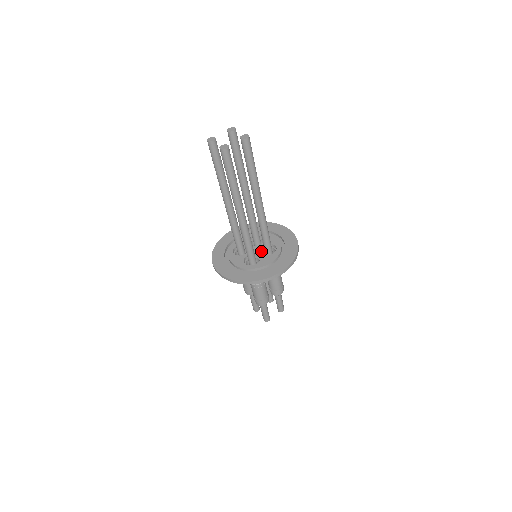
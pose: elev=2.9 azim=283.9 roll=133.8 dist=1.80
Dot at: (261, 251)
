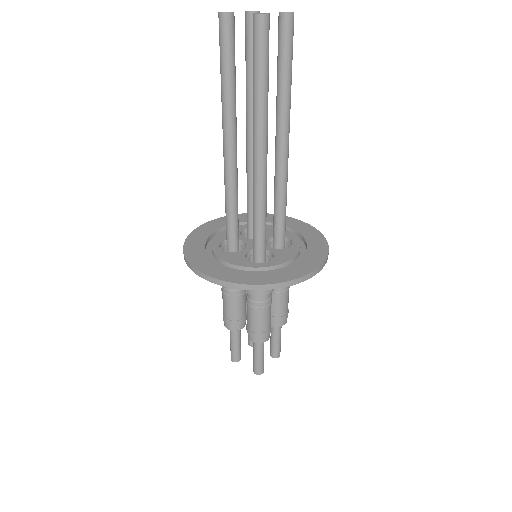
Dot at: occluded
